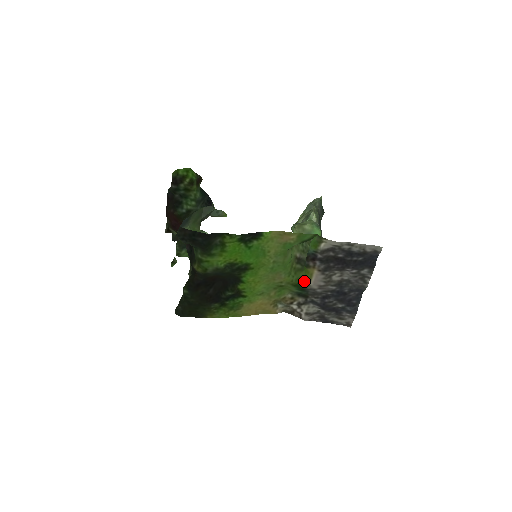
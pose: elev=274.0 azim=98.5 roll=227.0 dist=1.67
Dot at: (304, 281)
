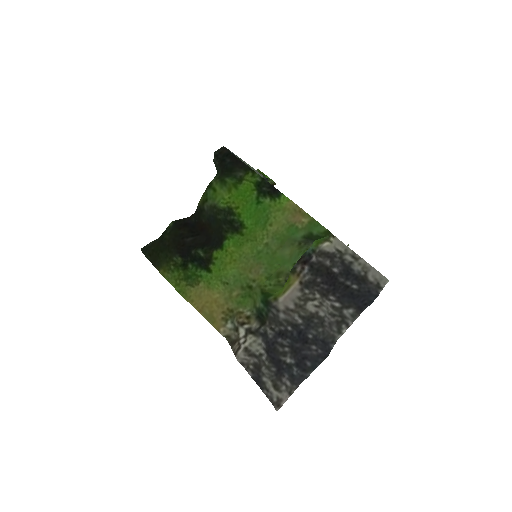
Dot at: (276, 294)
